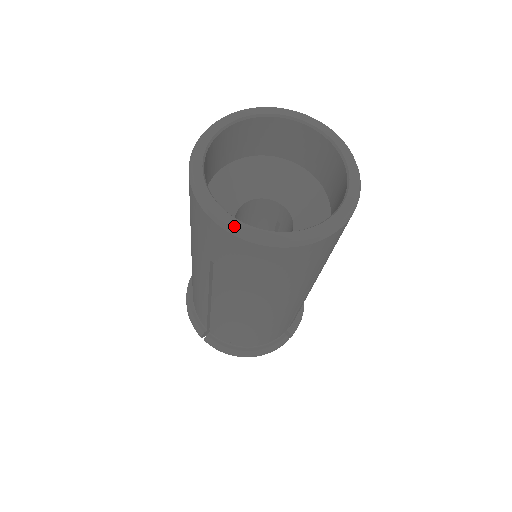
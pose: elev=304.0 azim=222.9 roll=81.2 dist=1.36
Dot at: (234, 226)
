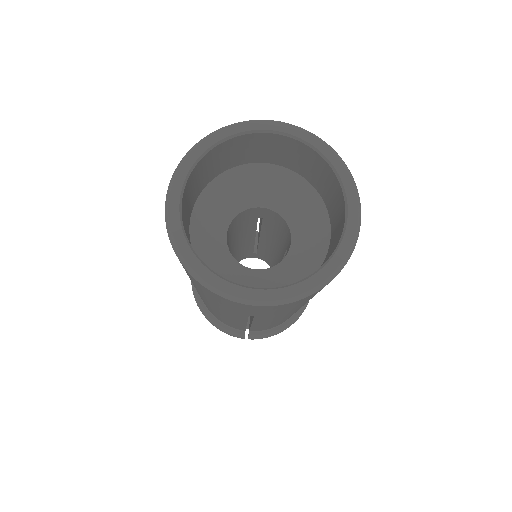
Dot at: (277, 298)
